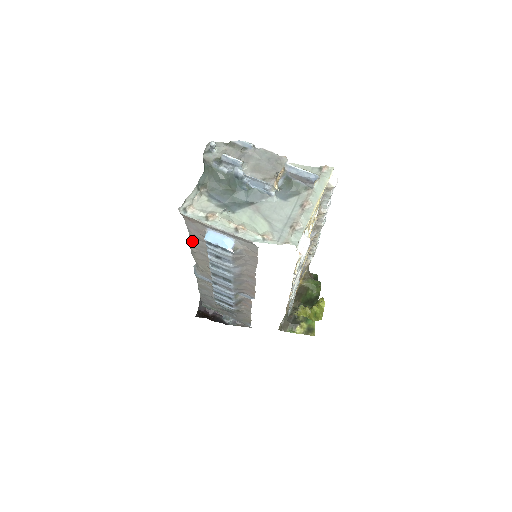
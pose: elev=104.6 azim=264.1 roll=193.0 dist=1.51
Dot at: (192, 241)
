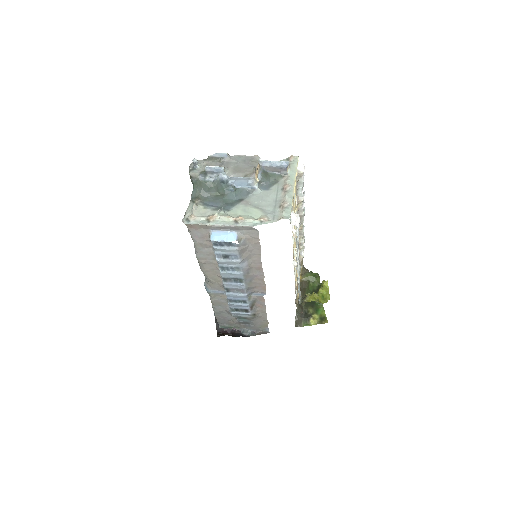
Dot at: (199, 252)
